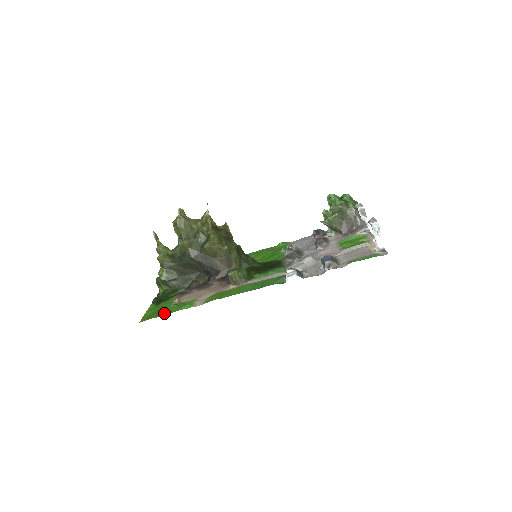
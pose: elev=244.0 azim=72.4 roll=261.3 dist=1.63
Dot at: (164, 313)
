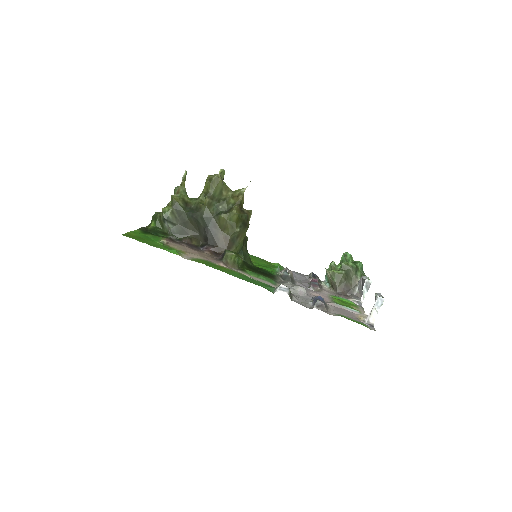
Dot at: (149, 243)
